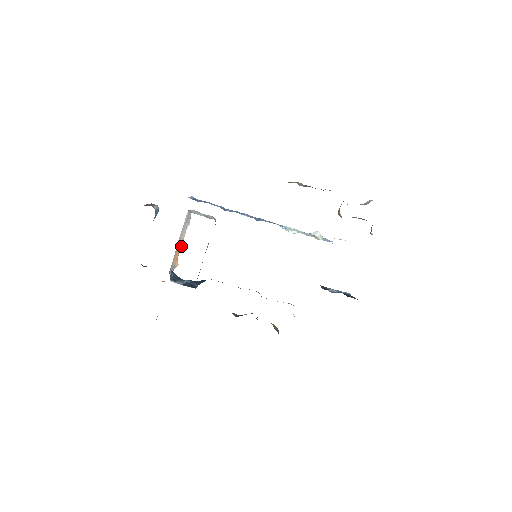
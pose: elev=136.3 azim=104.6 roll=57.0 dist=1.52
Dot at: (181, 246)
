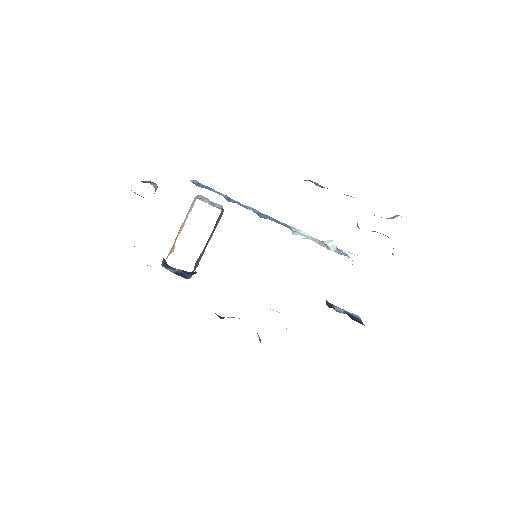
Dot at: (180, 232)
